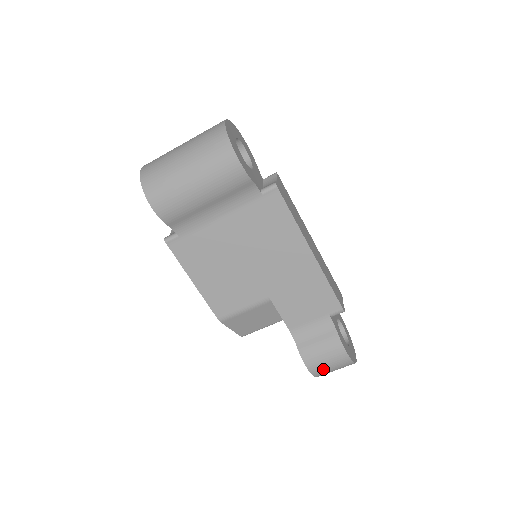
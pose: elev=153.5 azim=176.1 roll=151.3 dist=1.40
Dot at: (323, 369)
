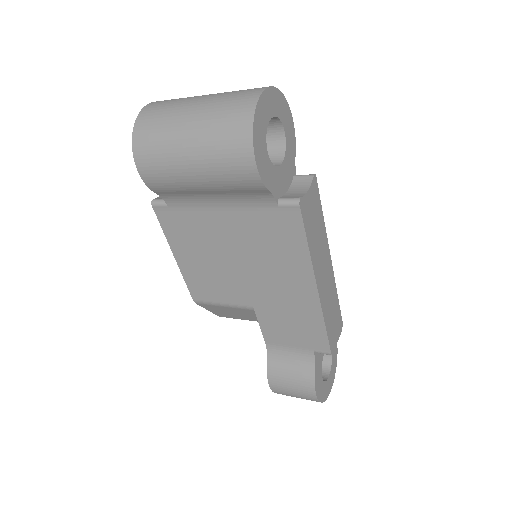
Dot at: (286, 394)
